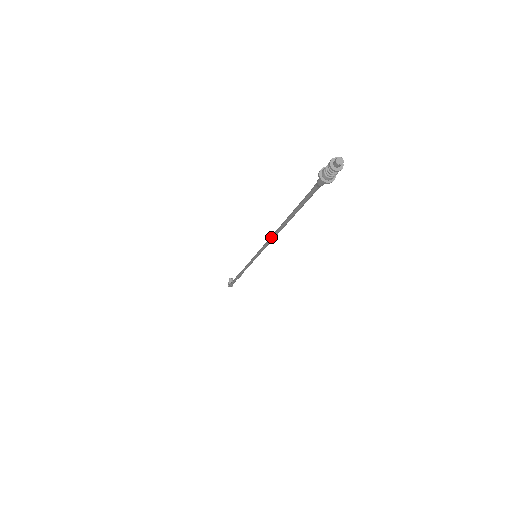
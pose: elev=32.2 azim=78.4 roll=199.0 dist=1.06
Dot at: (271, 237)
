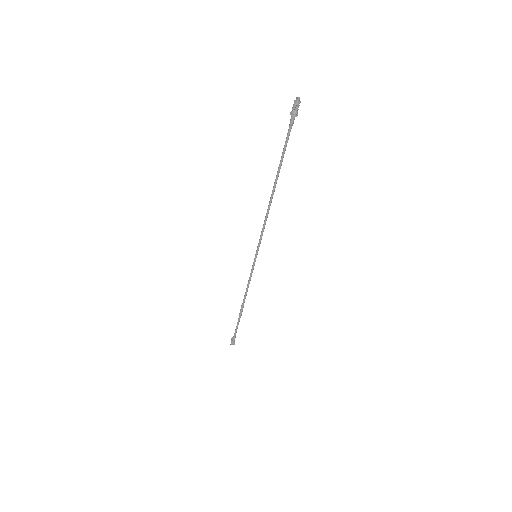
Dot at: (267, 212)
